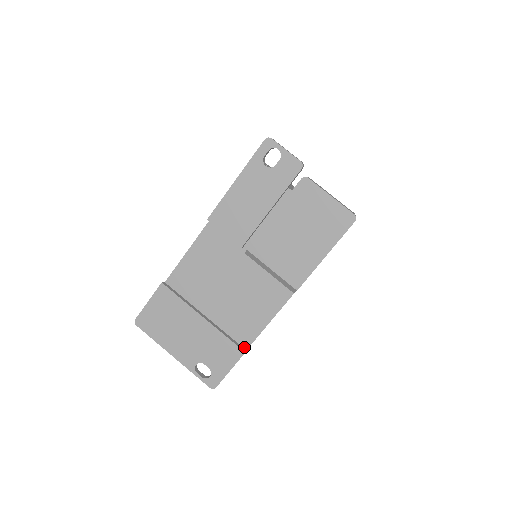
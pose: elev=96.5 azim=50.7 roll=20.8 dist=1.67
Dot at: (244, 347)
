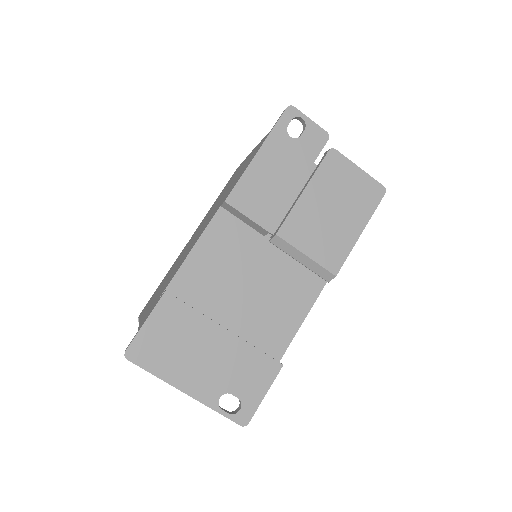
Dot at: occluded
